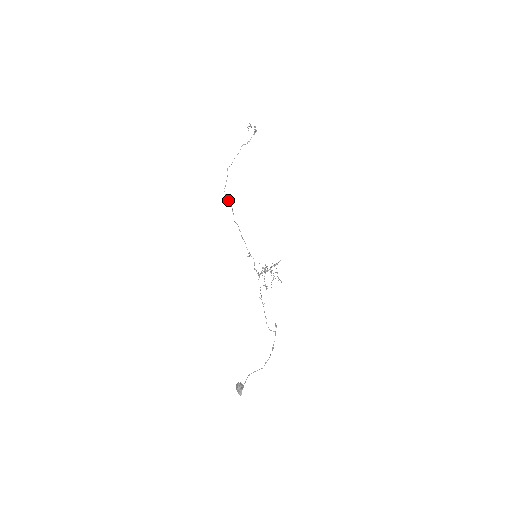
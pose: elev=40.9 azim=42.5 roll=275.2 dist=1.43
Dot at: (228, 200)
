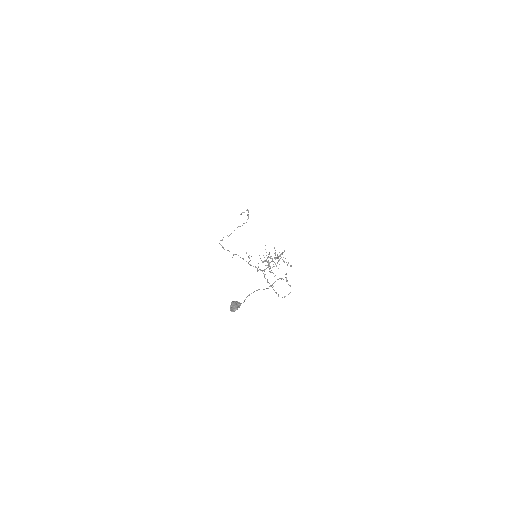
Dot at: occluded
